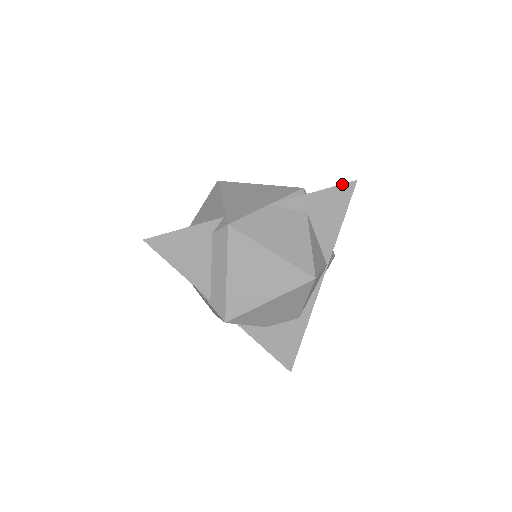
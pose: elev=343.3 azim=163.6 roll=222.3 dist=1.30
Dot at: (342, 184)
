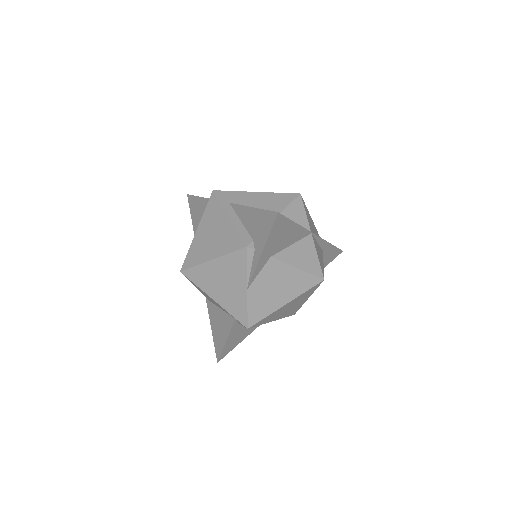
Dot at: (272, 228)
